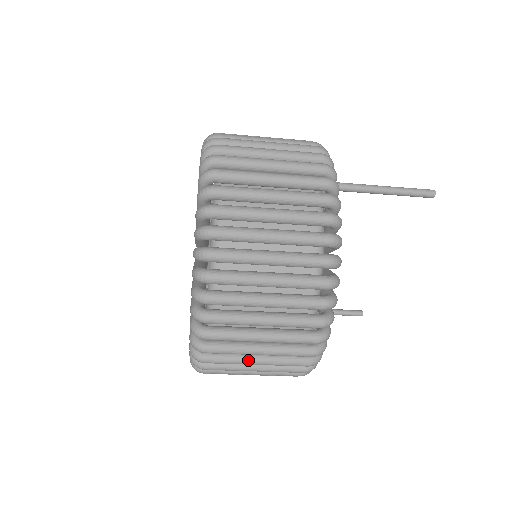
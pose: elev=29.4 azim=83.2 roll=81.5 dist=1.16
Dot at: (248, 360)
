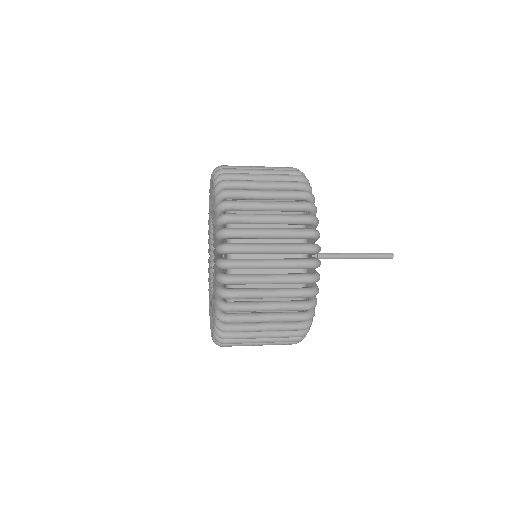
Dot at: occluded
